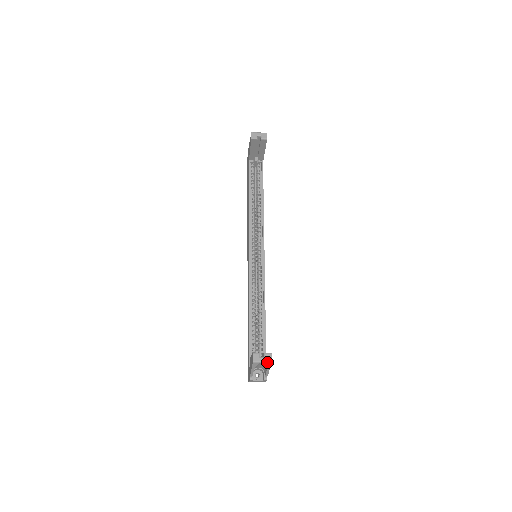
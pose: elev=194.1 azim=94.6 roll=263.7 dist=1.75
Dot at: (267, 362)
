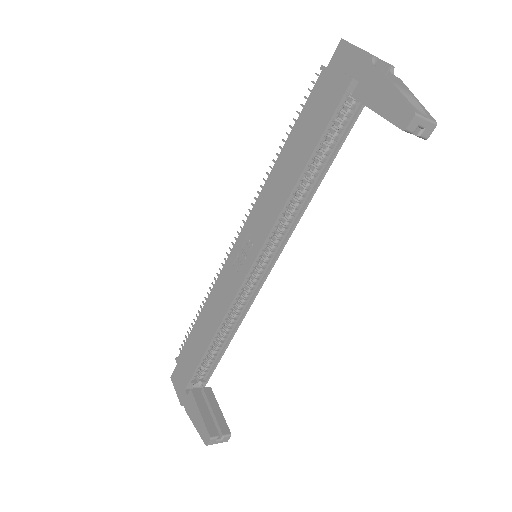
Dot at: (222, 442)
